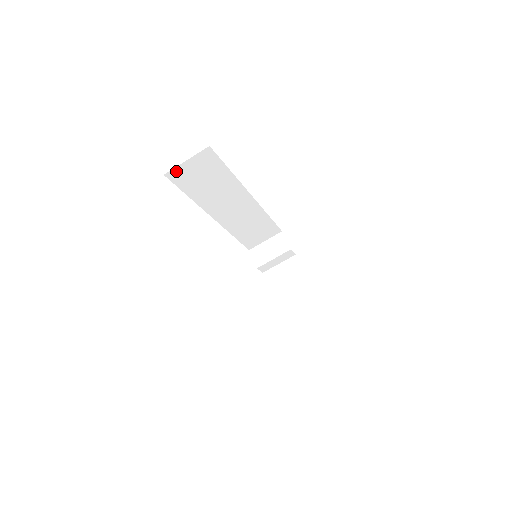
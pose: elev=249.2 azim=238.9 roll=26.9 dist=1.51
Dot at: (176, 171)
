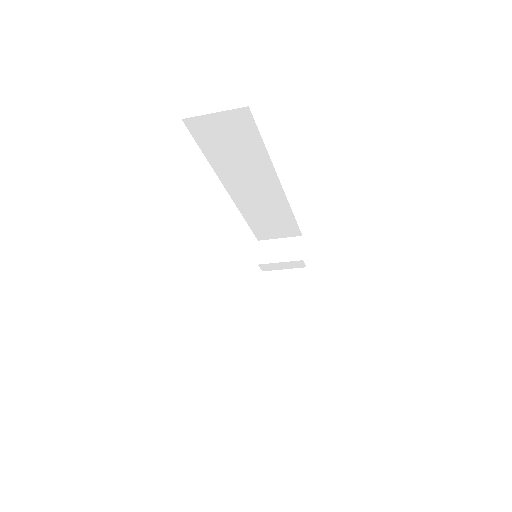
Dot at: (198, 121)
